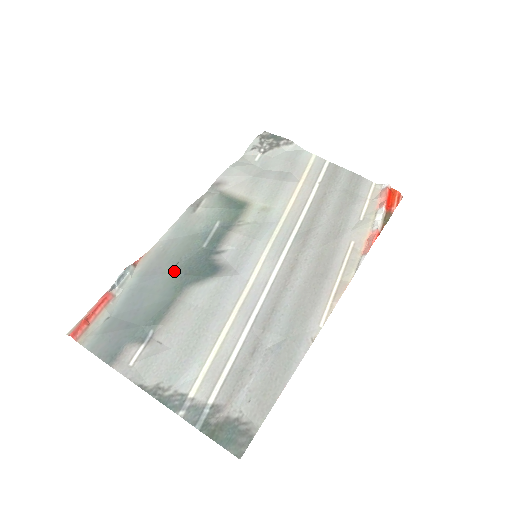
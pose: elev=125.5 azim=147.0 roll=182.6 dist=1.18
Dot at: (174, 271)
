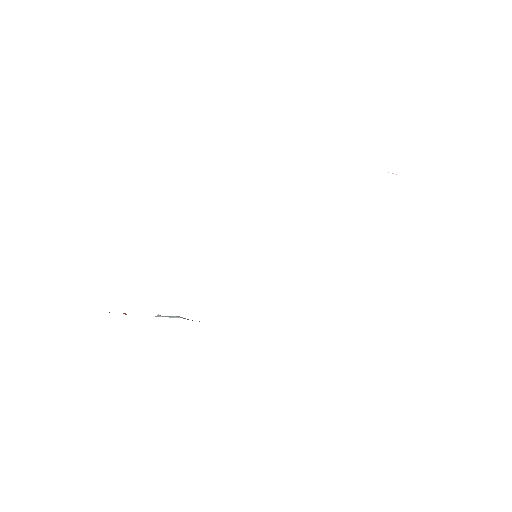
Dot at: occluded
